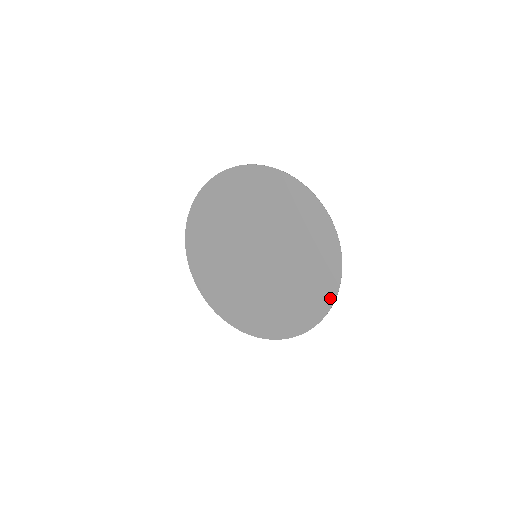
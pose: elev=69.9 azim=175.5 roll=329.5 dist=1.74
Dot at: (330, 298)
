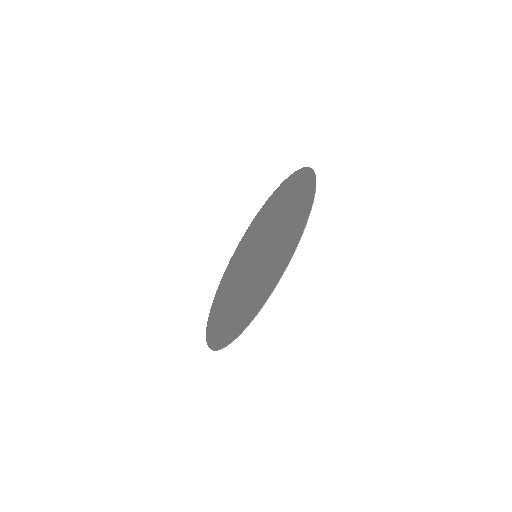
Dot at: (283, 268)
